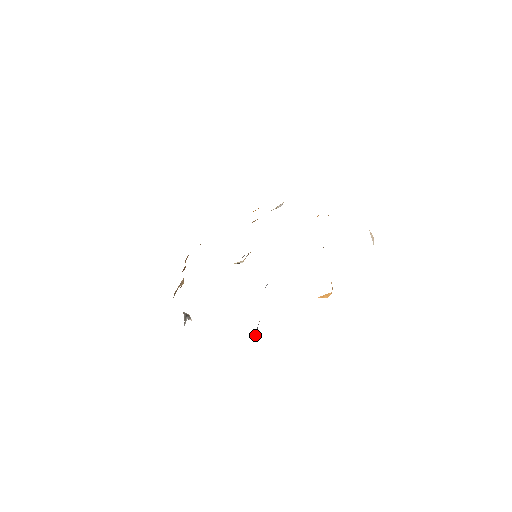
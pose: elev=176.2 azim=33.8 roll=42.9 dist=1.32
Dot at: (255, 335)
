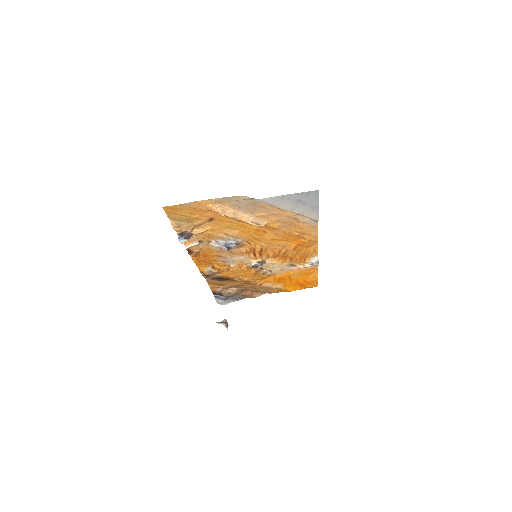
Dot at: (180, 239)
